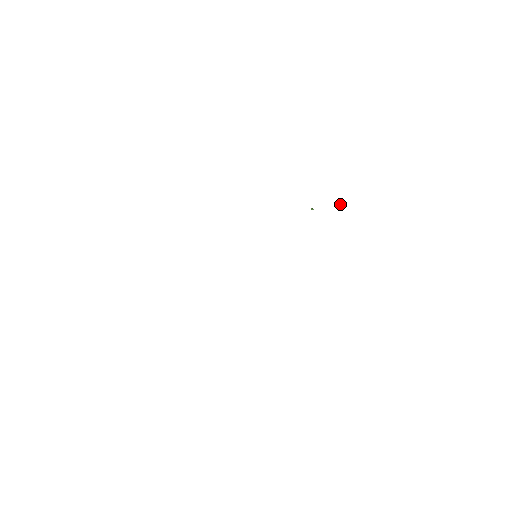
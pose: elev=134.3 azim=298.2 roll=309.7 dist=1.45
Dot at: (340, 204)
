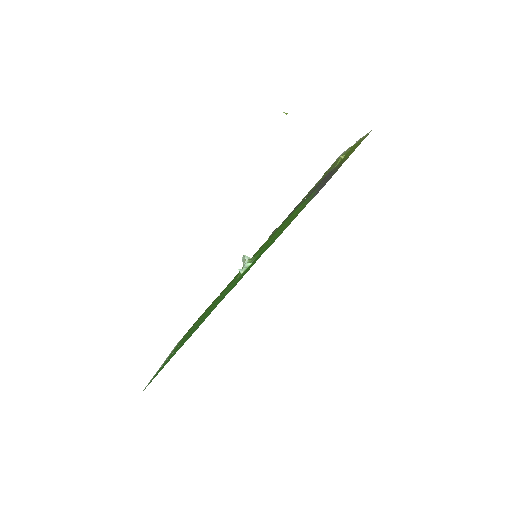
Dot at: (340, 157)
